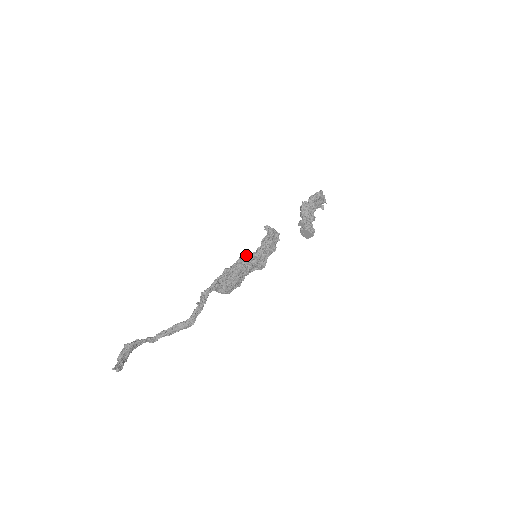
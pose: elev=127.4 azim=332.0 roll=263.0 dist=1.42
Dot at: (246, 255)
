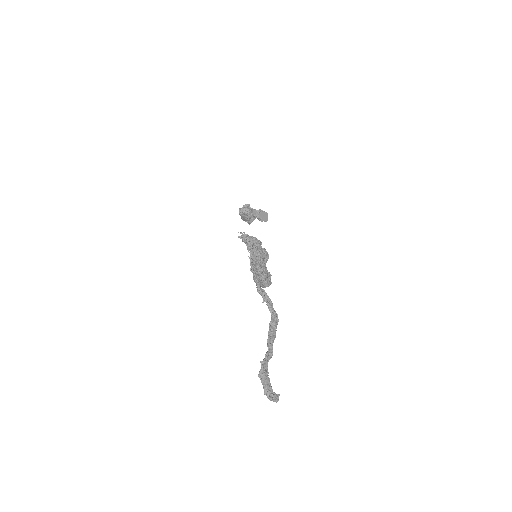
Dot at: (250, 253)
